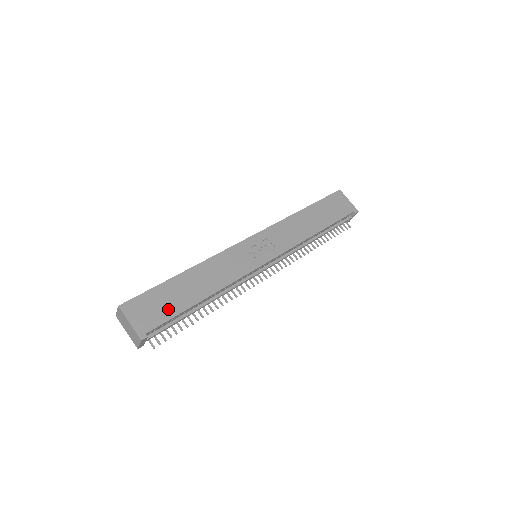
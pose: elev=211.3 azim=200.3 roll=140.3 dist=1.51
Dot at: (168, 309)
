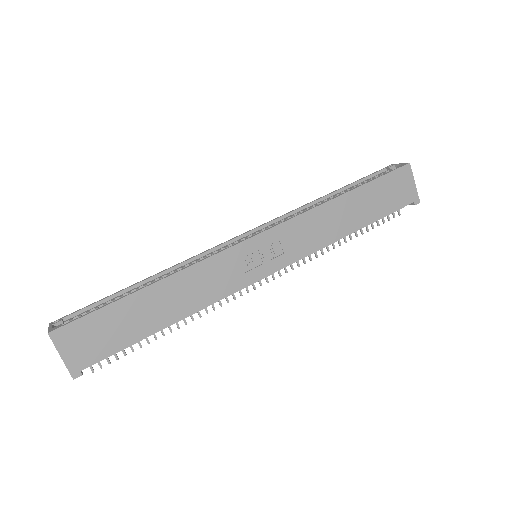
Dot at: (116, 339)
